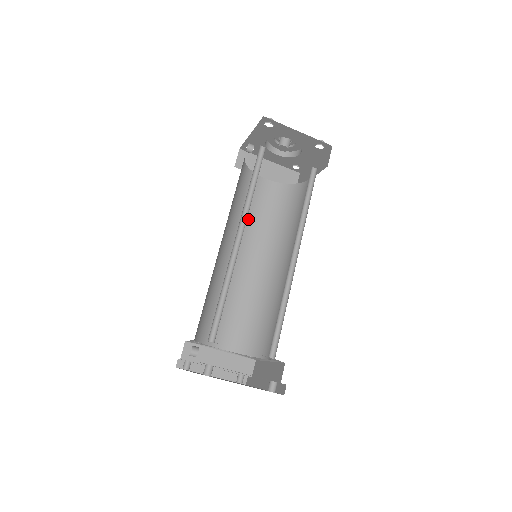
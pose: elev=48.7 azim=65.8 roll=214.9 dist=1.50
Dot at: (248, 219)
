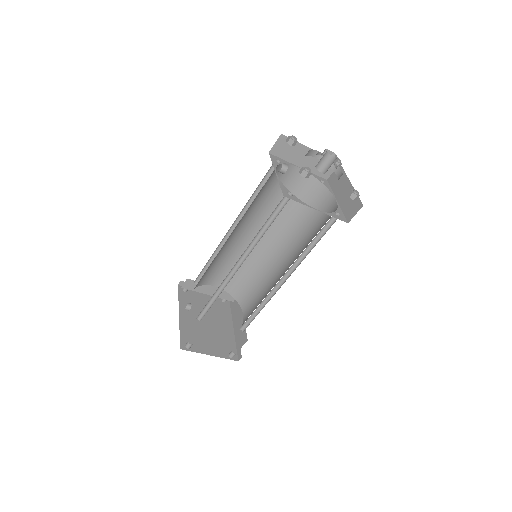
Dot at: (266, 203)
